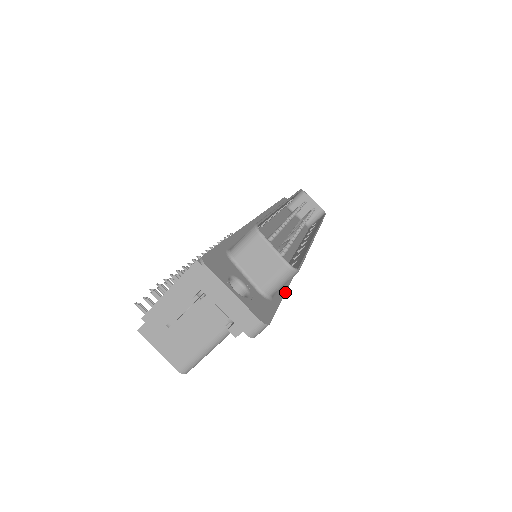
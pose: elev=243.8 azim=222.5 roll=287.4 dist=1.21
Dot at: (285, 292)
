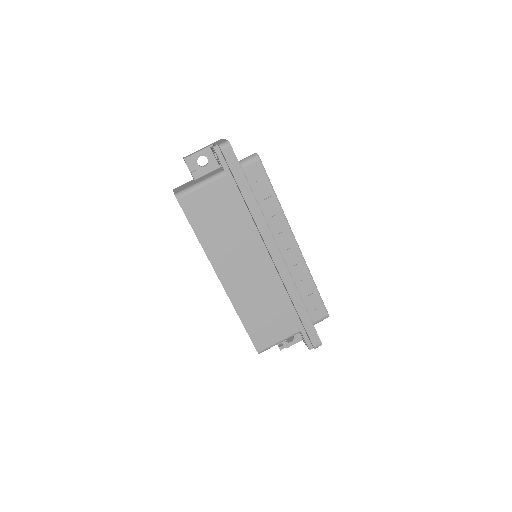
Dot at: occluded
